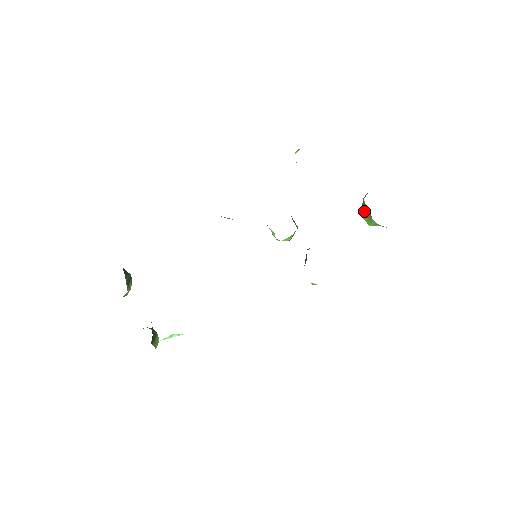
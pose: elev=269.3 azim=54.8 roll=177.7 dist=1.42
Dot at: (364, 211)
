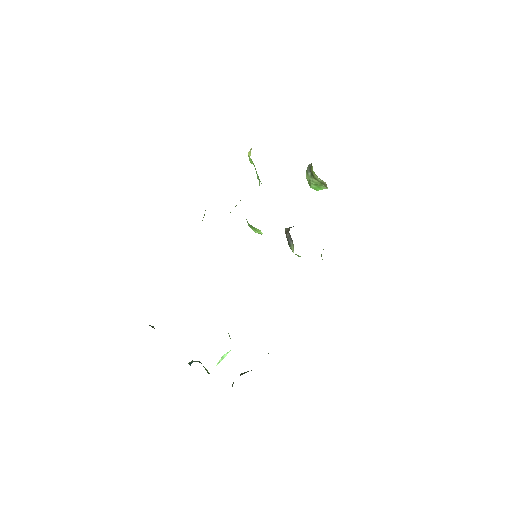
Dot at: (314, 181)
